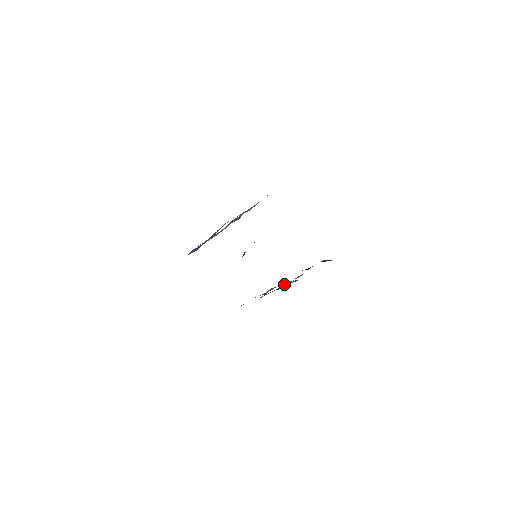
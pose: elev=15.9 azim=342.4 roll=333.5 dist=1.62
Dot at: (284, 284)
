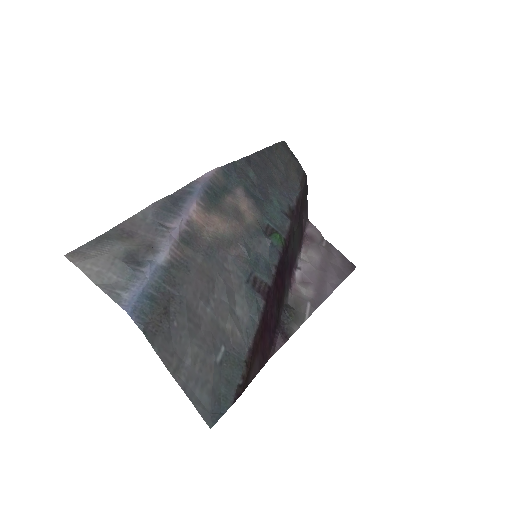
Dot at: (311, 279)
